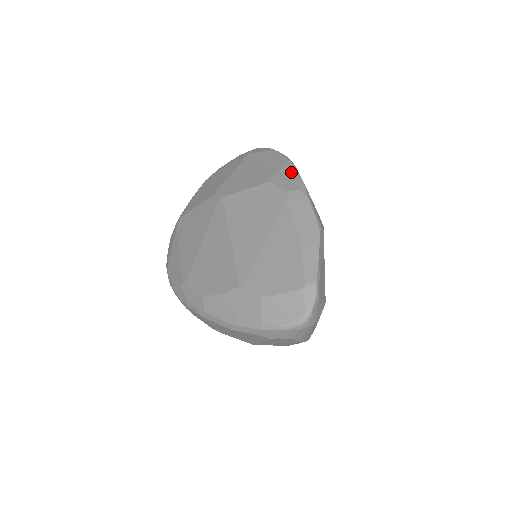
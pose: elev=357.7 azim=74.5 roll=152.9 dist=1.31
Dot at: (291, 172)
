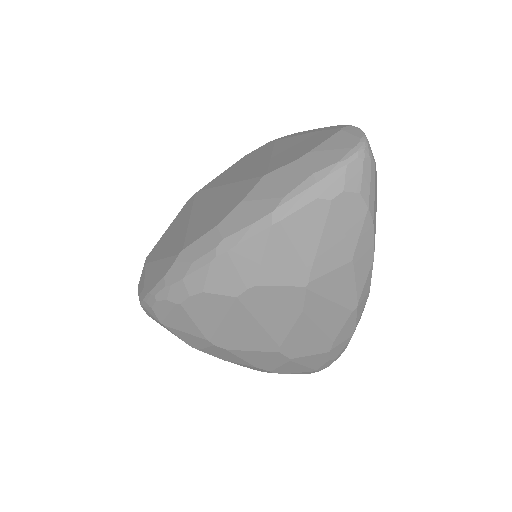
Dot at: occluded
